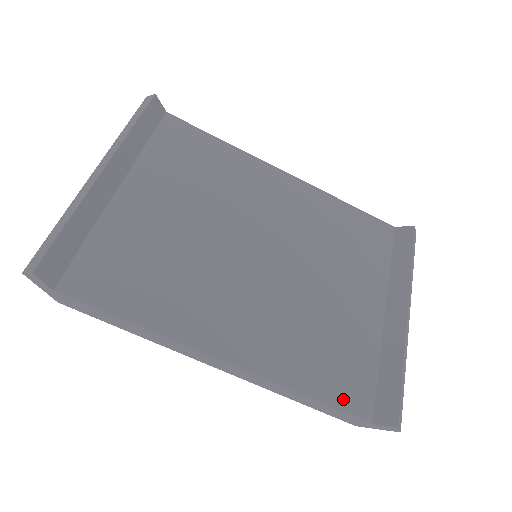
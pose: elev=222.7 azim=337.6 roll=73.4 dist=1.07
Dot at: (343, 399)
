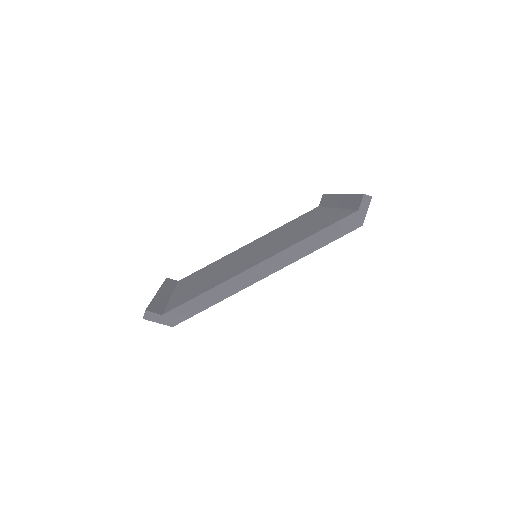
Dot at: (335, 221)
